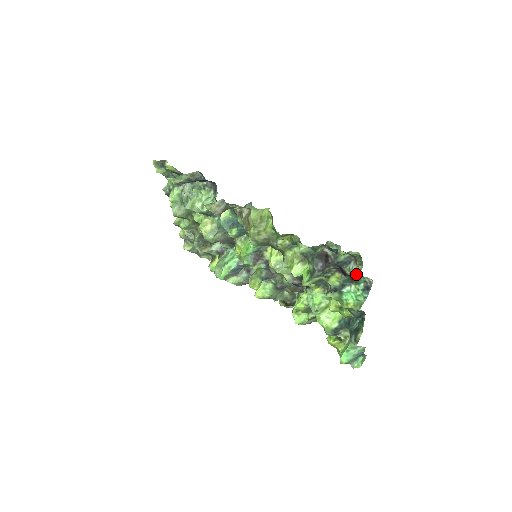
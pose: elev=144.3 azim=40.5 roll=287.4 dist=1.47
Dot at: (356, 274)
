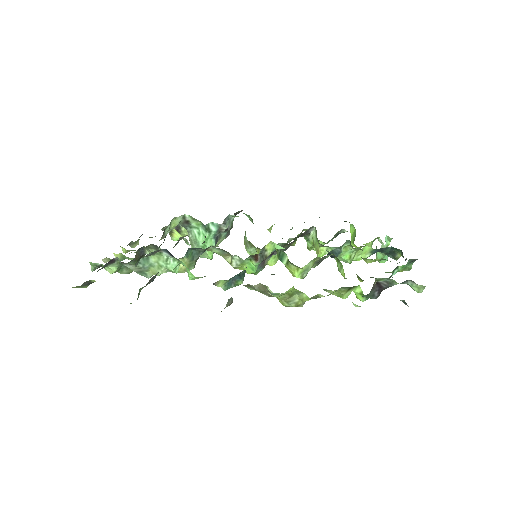
Dot at: (420, 290)
